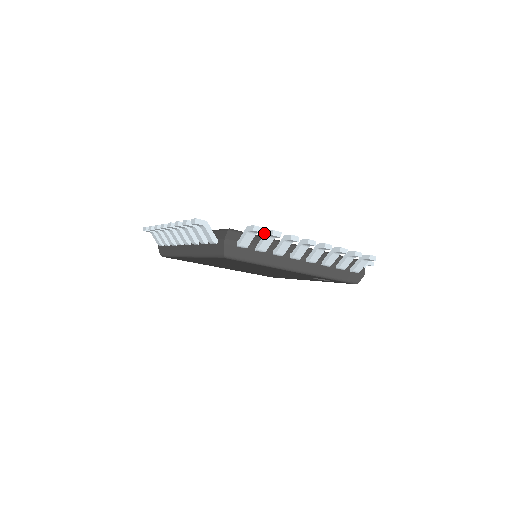
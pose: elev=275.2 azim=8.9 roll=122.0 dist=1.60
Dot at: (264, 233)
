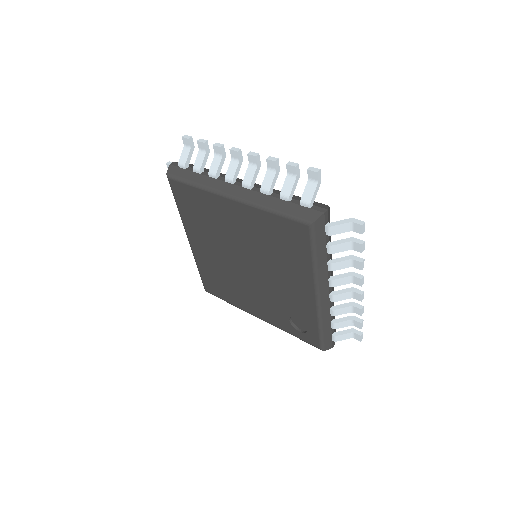
Dot at: occluded
